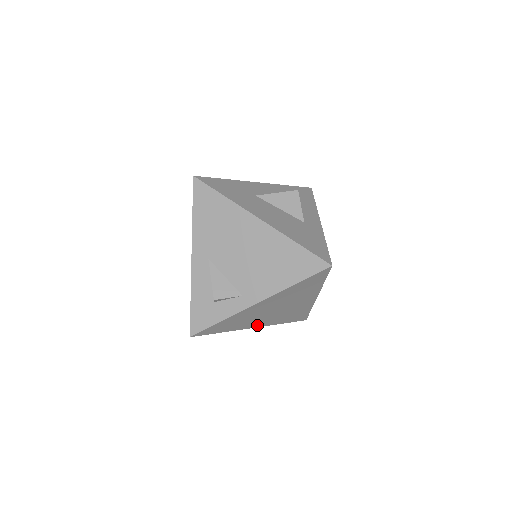
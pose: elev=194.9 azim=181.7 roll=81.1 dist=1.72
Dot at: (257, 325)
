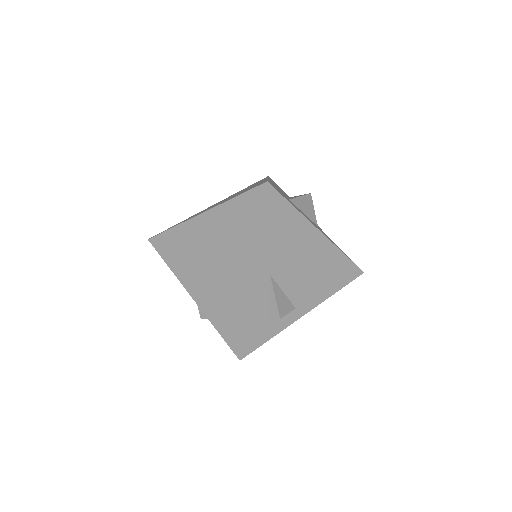
Dot at: occluded
